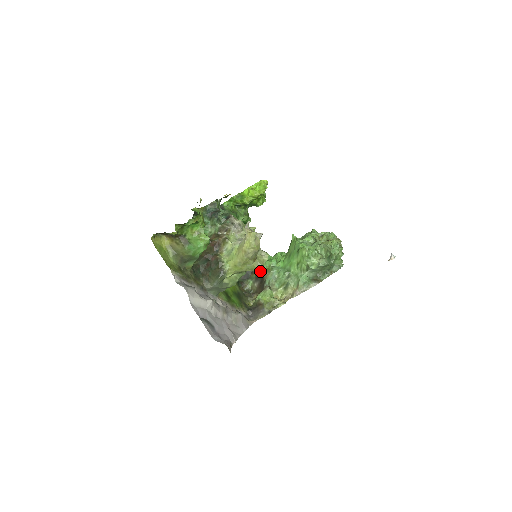
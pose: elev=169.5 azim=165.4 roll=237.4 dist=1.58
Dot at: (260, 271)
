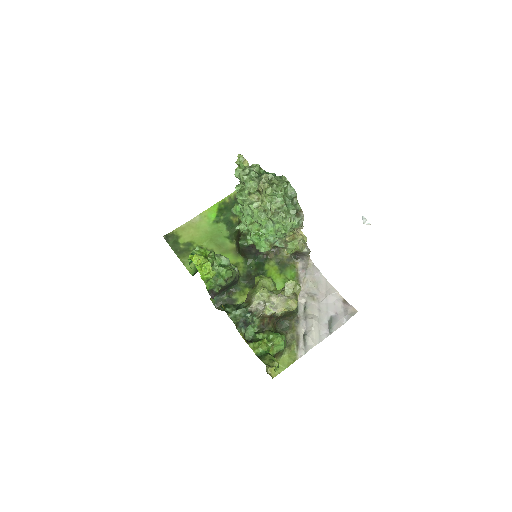
Dot at: occluded
